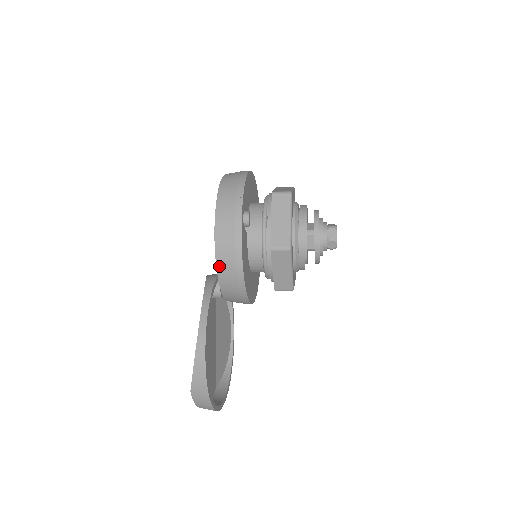
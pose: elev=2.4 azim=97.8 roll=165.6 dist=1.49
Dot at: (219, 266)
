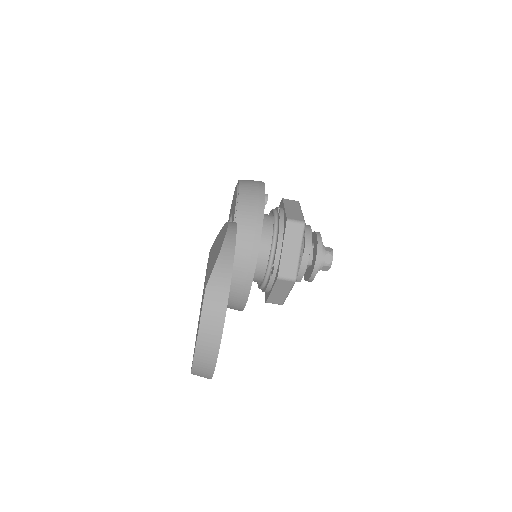
Dot at: (239, 217)
